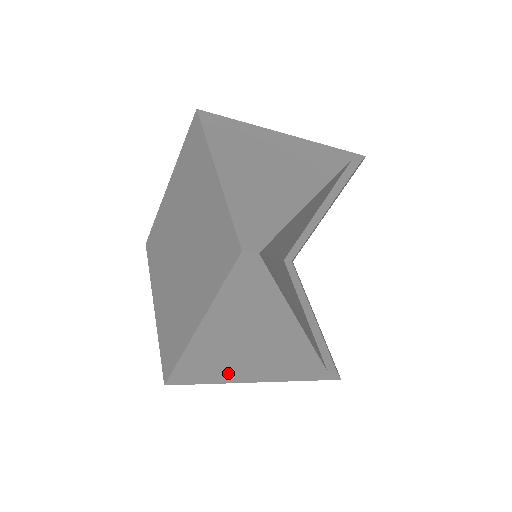
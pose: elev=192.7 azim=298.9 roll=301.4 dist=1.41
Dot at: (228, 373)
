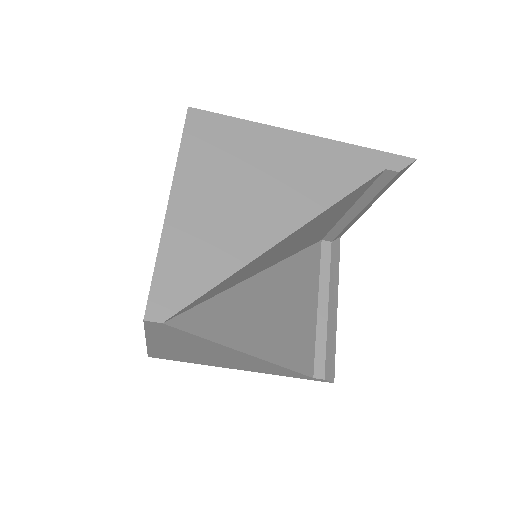
Dot at: (203, 362)
